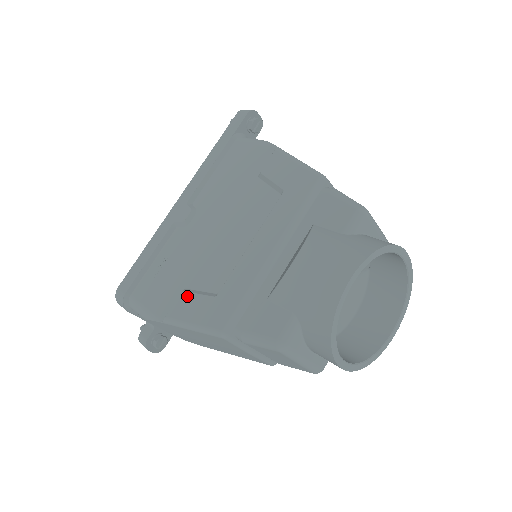
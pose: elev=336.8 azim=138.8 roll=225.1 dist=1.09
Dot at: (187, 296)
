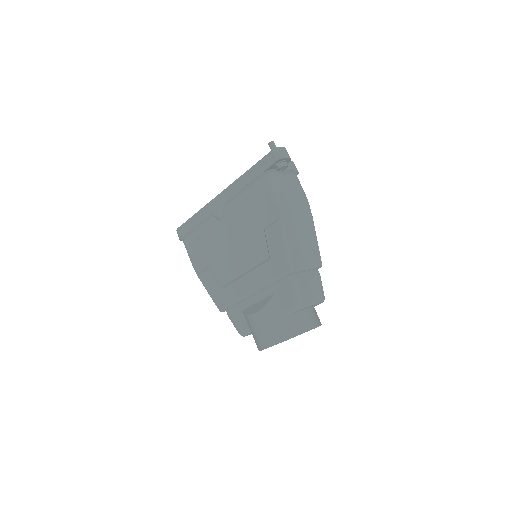
Dot at: (209, 274)
